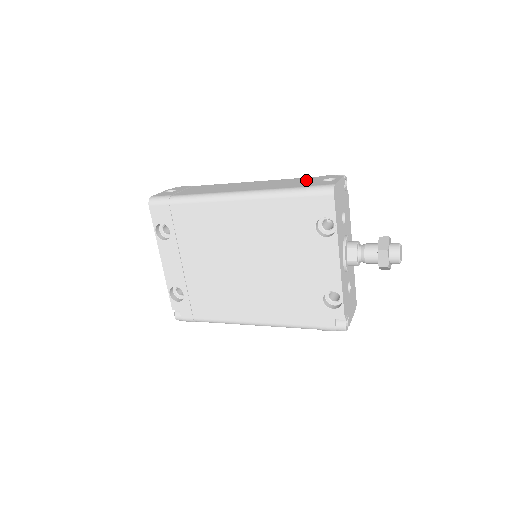
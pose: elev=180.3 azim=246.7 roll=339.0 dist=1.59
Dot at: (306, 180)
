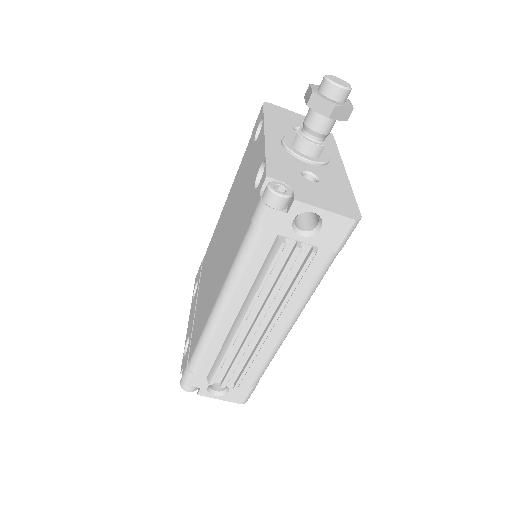
Dot at: occluded
